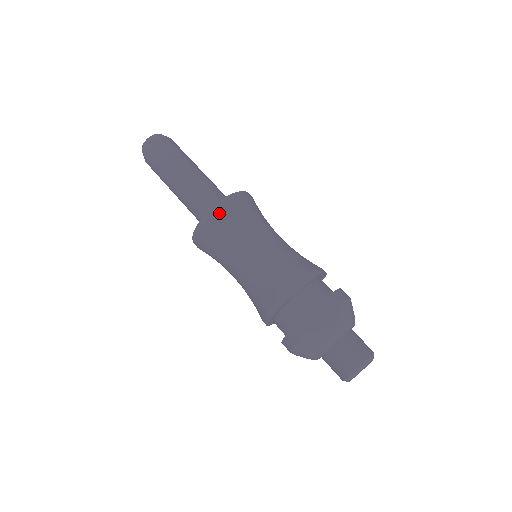
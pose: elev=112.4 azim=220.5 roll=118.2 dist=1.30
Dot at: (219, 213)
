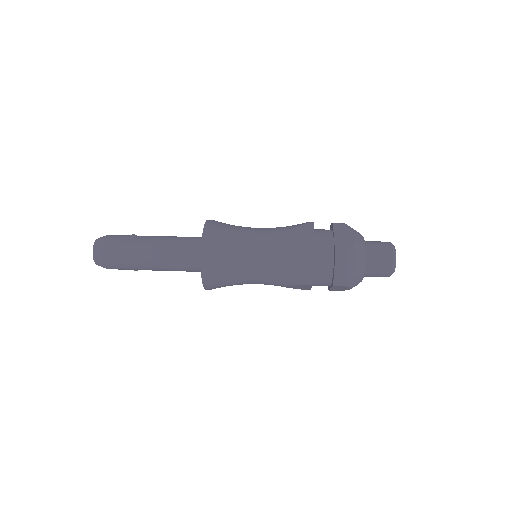
Dot at: (211, 236)
